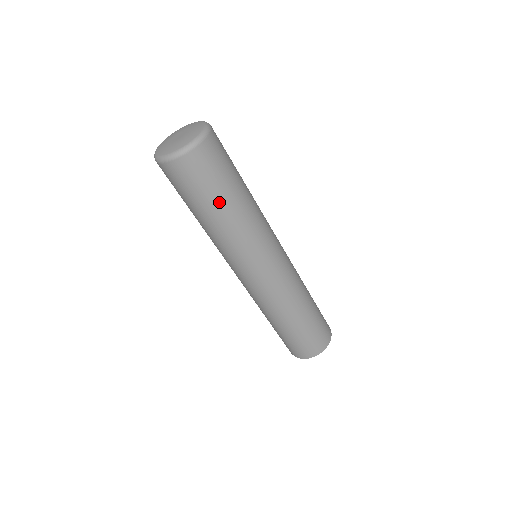
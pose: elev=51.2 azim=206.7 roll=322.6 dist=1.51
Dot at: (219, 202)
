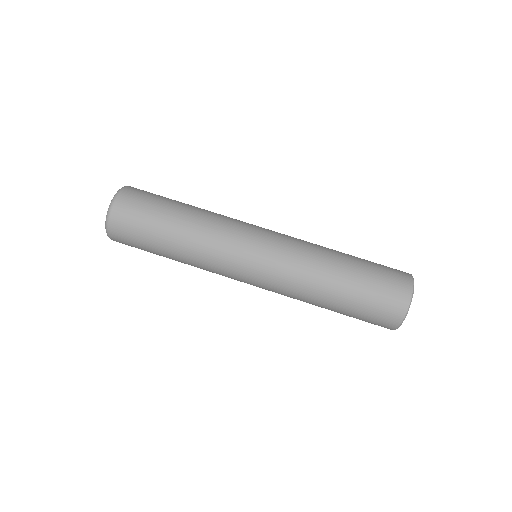
Dot at: (177, 202)
